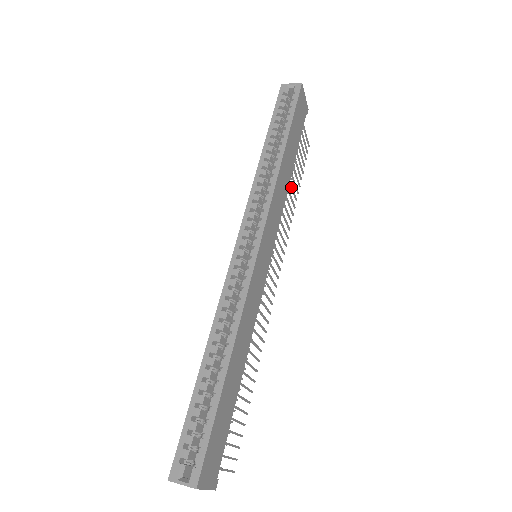
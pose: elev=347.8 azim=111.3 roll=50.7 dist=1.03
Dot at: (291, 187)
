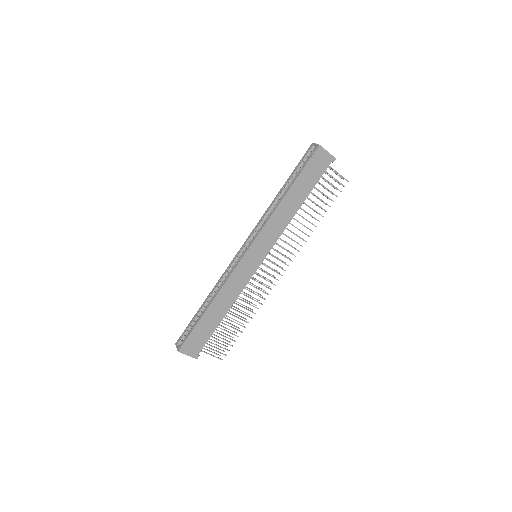
Dot at: occluded
